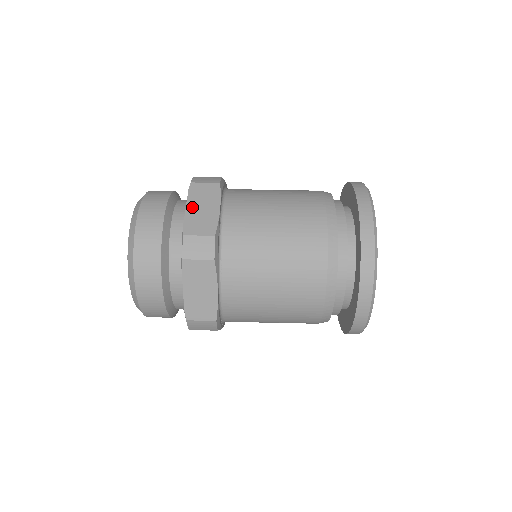
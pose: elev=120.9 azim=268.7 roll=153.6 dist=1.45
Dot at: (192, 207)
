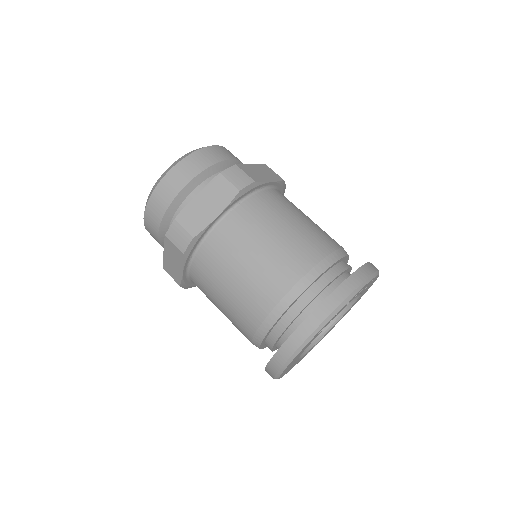
Dot at: (255, 167)
